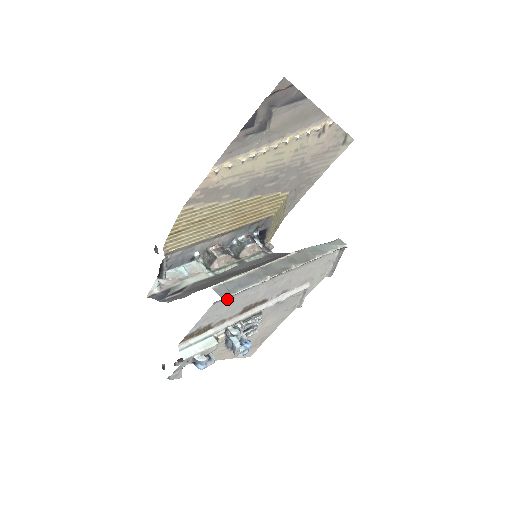
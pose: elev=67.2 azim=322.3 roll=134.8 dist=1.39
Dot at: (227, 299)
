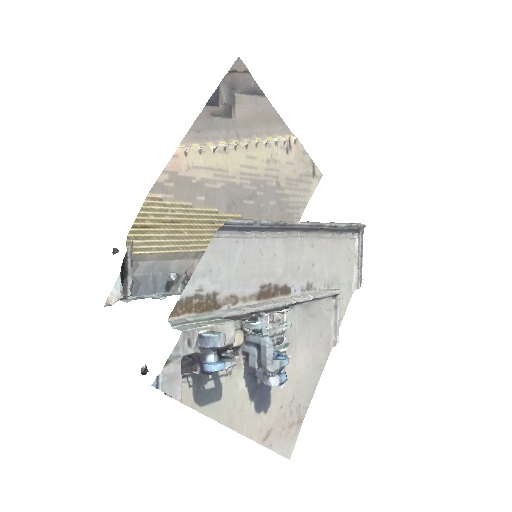
Dot at: (234, 239)
